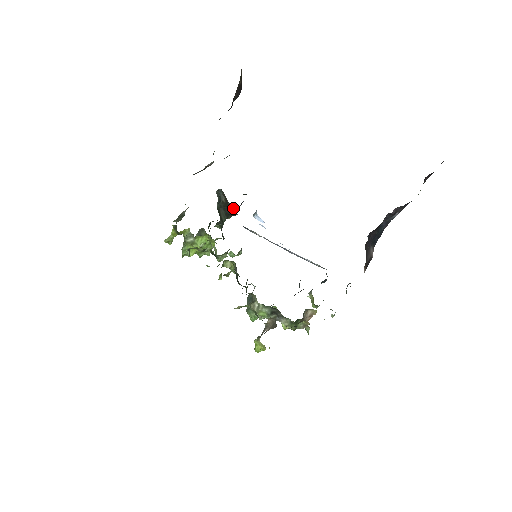
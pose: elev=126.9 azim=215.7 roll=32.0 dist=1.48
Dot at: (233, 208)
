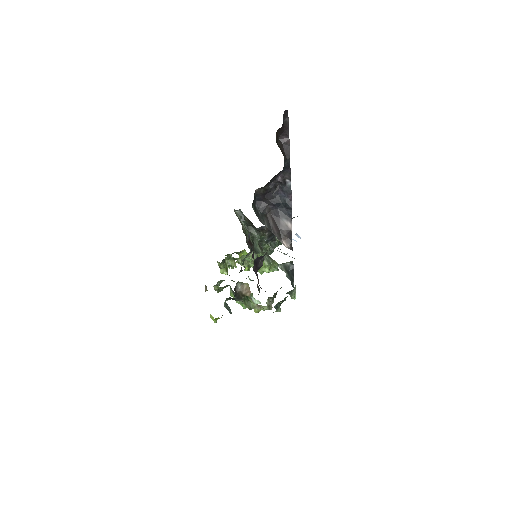
Dot at: occluded
